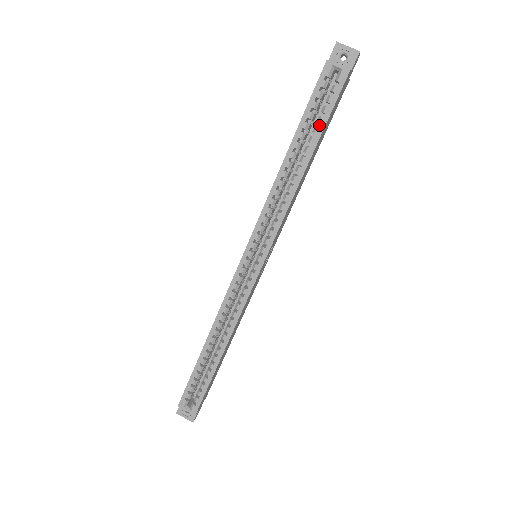
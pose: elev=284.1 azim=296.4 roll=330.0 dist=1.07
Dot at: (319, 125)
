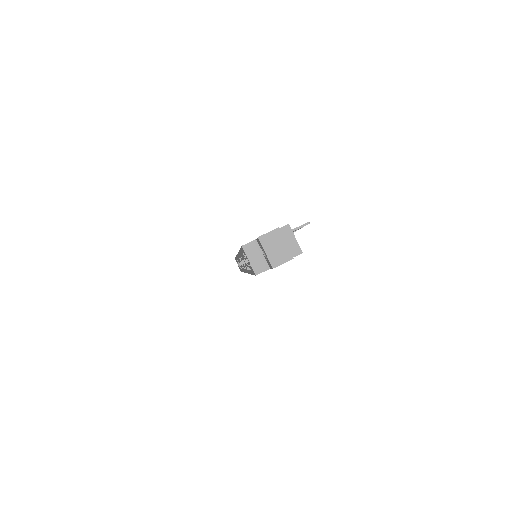
Dot at: occluded
